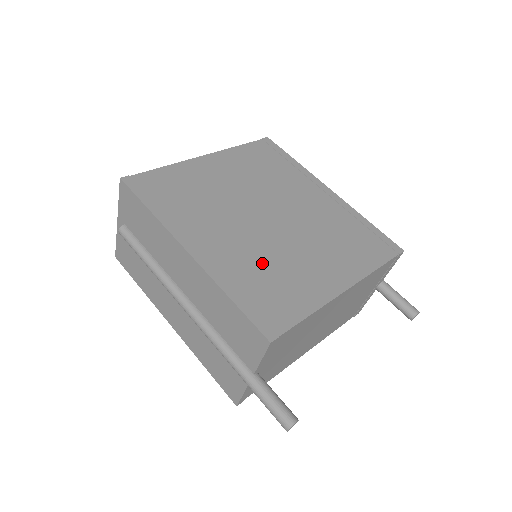
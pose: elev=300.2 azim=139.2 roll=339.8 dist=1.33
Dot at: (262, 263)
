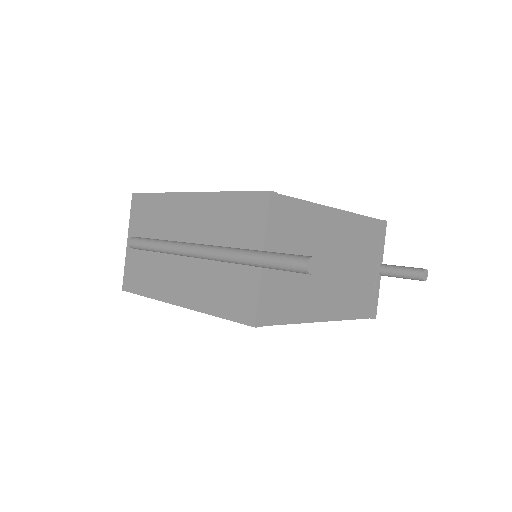
Dot at: occluded
